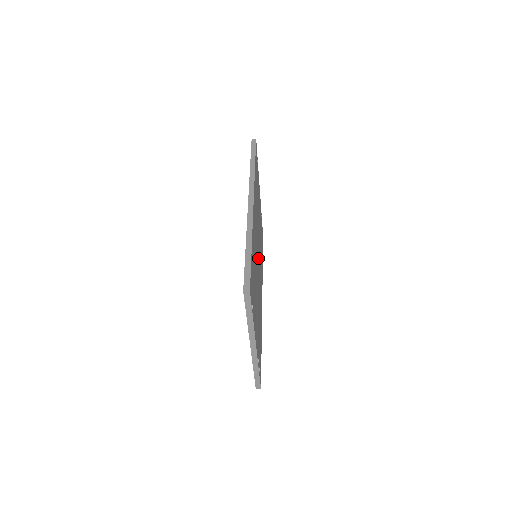
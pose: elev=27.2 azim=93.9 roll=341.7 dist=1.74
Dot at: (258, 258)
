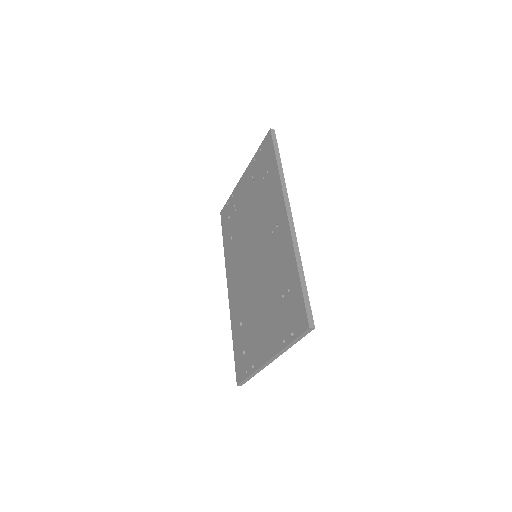
Dot at: occluded
